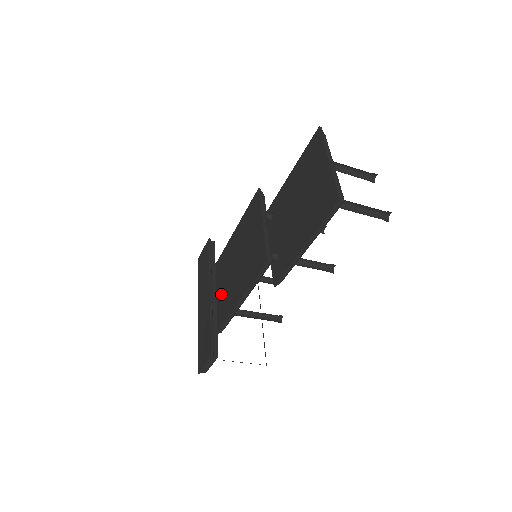
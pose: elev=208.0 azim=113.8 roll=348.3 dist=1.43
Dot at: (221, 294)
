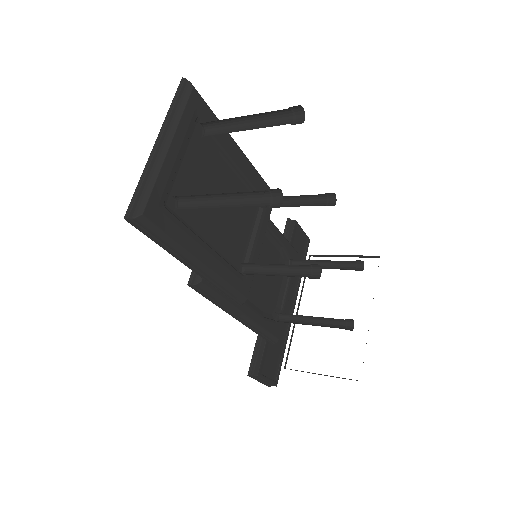
Dot at: occluded
